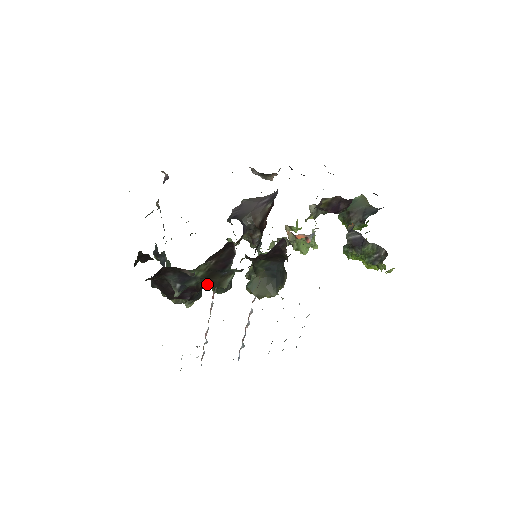
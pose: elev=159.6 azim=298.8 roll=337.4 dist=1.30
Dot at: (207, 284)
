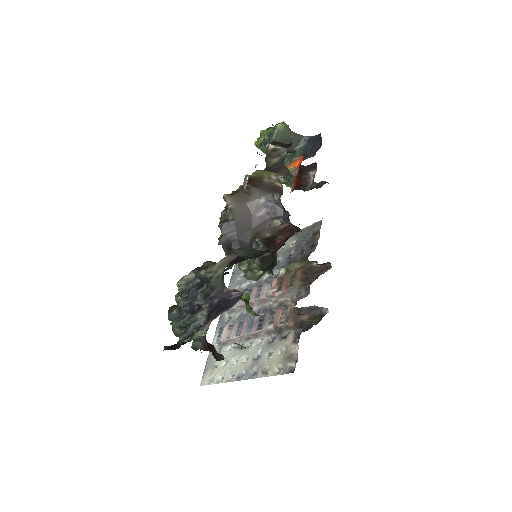
Dot at: occluded
